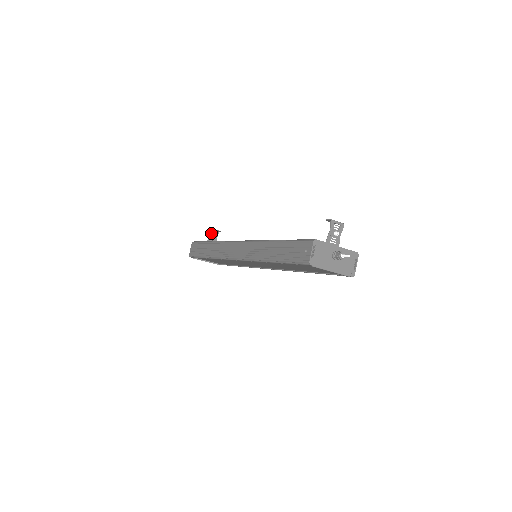
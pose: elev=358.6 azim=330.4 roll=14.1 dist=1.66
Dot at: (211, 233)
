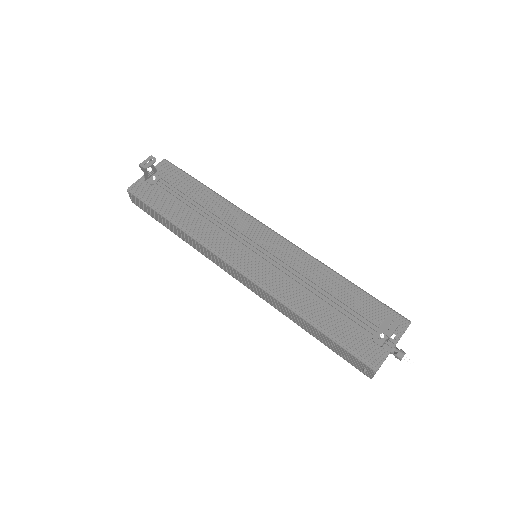
Dot at: occluded
